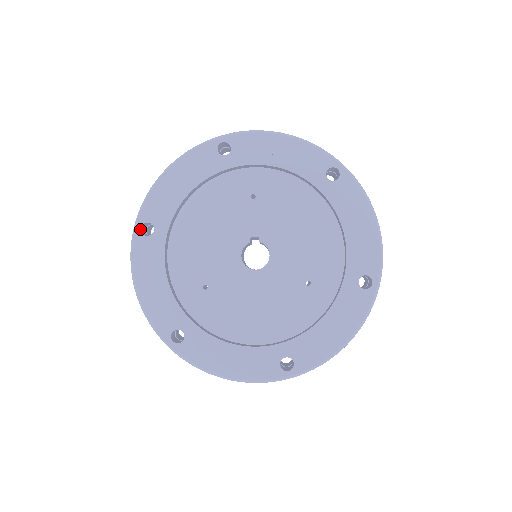
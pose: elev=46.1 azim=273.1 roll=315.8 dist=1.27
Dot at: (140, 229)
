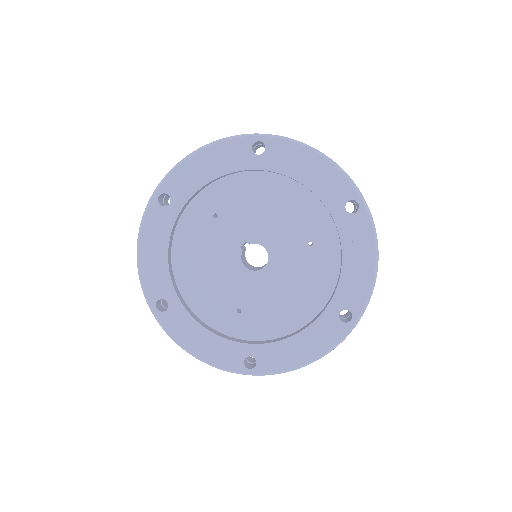
Dot at: (157, 310)
